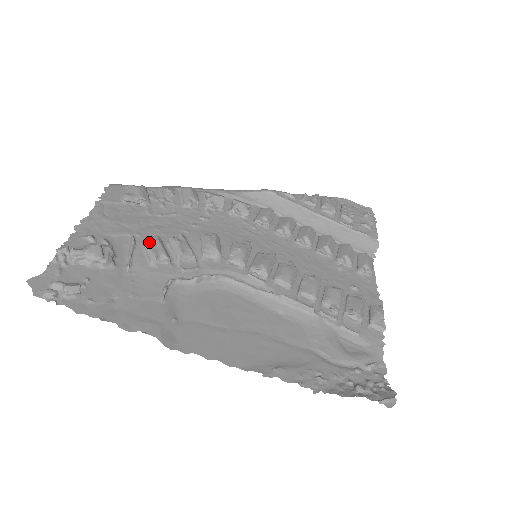
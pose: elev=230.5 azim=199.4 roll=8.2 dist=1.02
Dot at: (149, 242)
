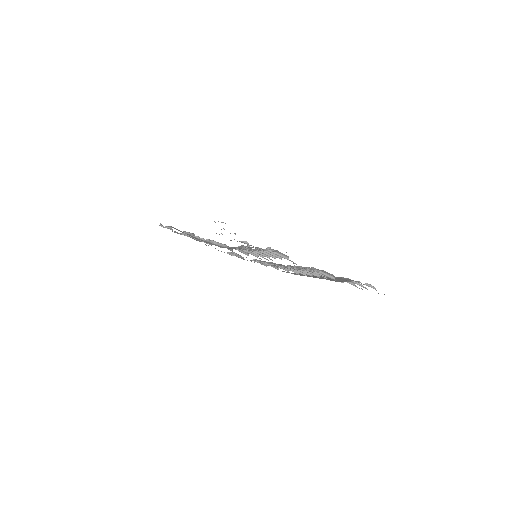
Dot at: occluded
